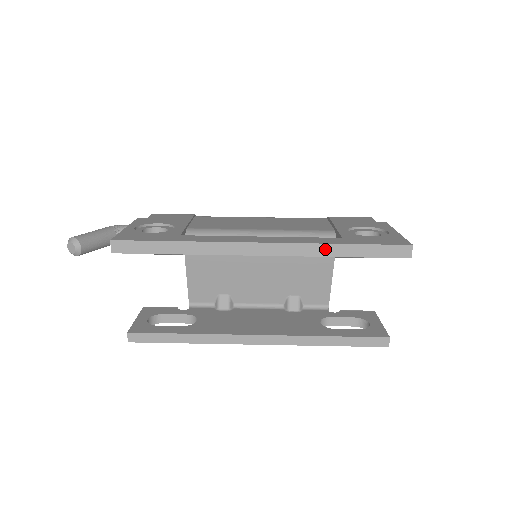
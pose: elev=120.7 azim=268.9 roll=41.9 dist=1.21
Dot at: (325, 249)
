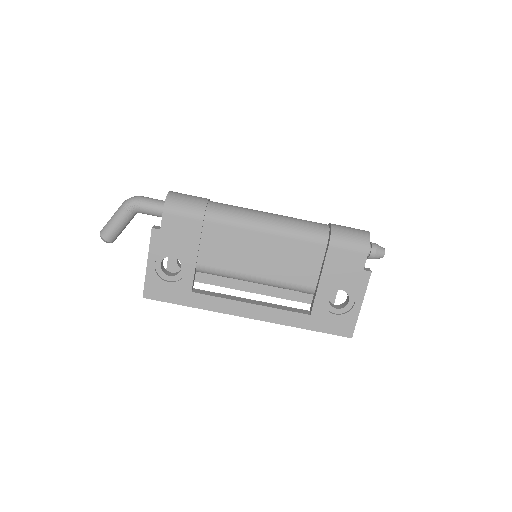
Dot at: (292, 325)
